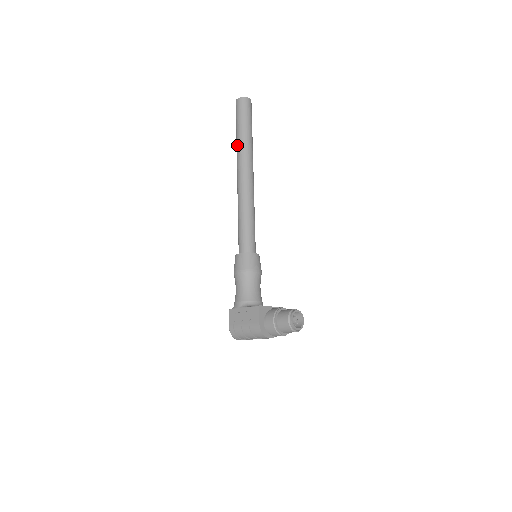
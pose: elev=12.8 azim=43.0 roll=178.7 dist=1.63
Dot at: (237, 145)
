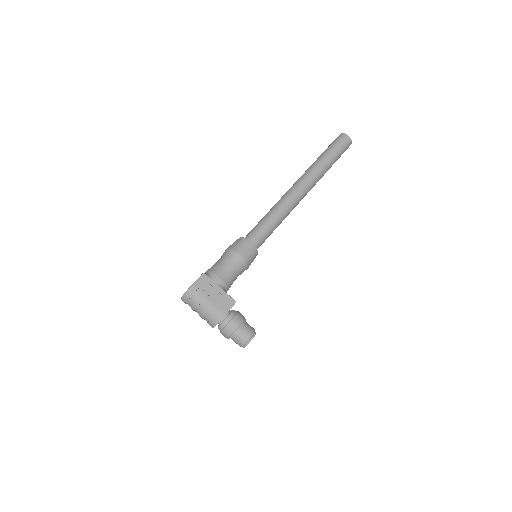
Dot at: (319, 164)
